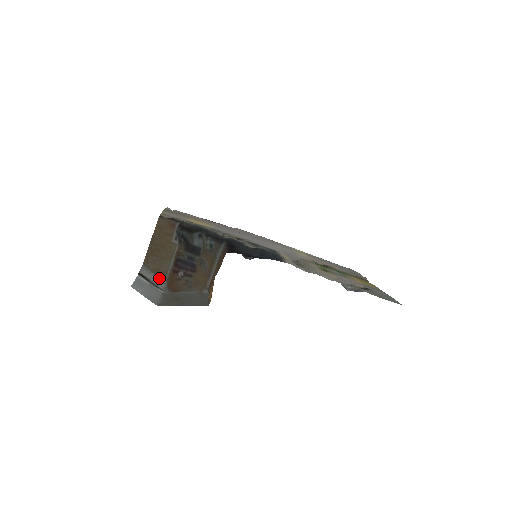
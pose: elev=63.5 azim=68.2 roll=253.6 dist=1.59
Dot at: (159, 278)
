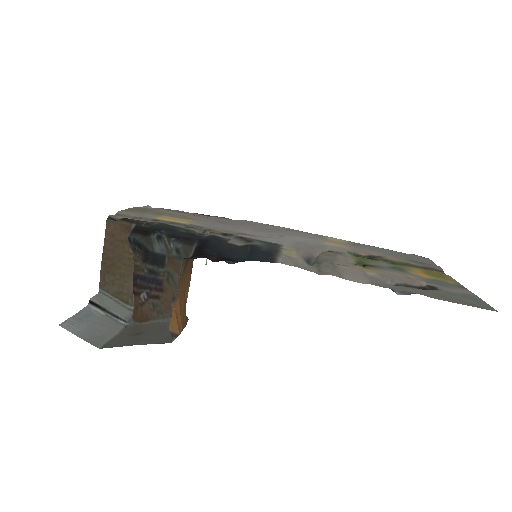
Dot at: (124, 304)
